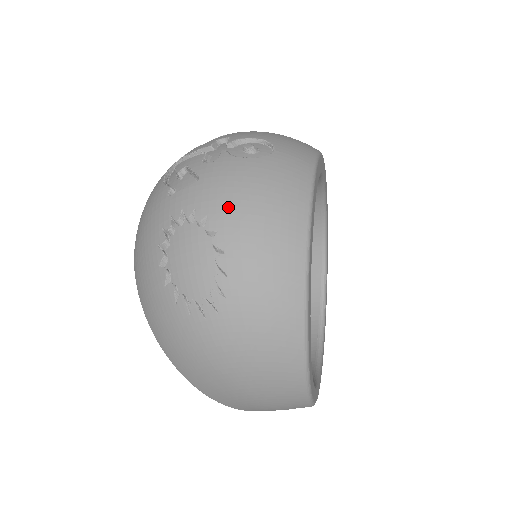
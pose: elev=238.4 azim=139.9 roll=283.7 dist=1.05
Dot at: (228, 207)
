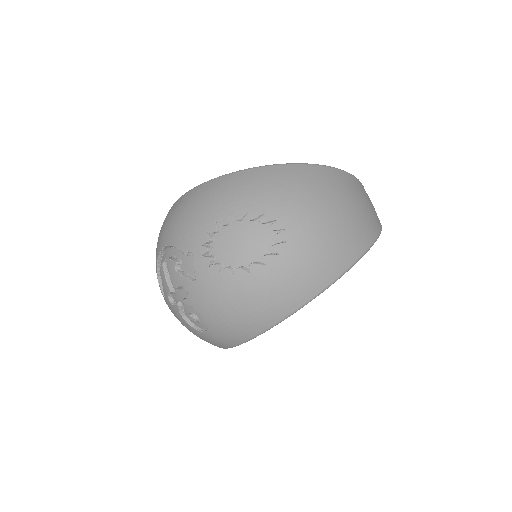
Dot at: occluded
